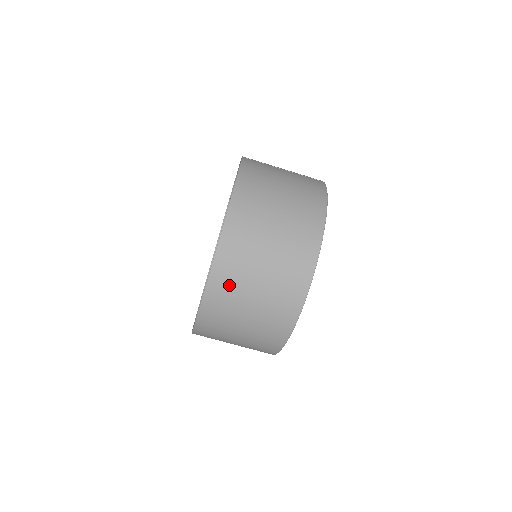
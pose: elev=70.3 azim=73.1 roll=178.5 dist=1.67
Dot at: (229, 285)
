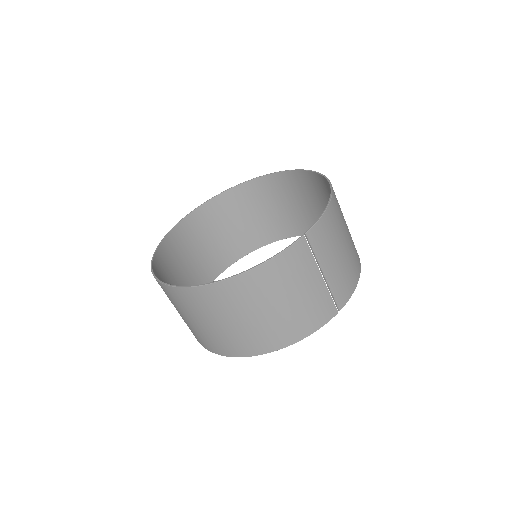
Dot at: (172, 298)
